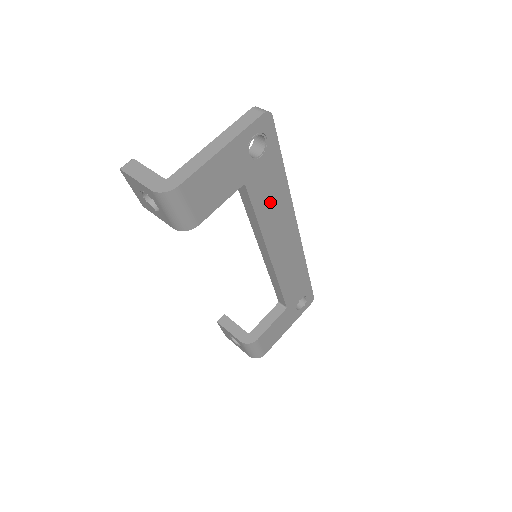
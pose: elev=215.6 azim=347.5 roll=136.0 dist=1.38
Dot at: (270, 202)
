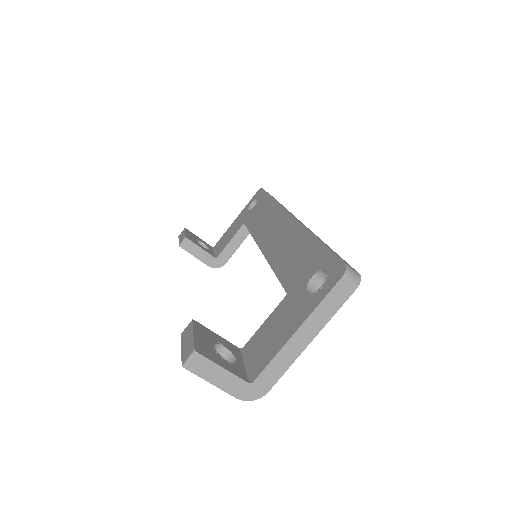
Dot at: occluded
